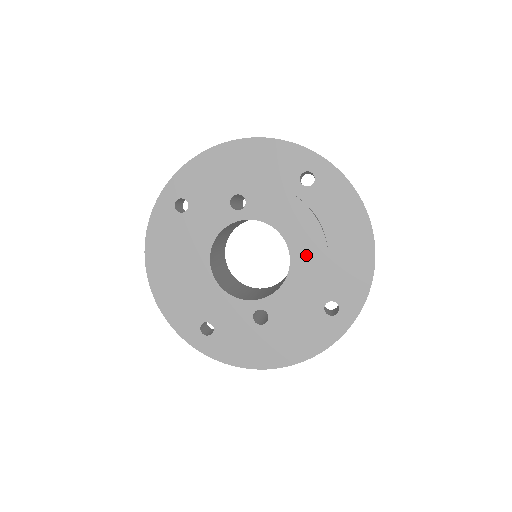
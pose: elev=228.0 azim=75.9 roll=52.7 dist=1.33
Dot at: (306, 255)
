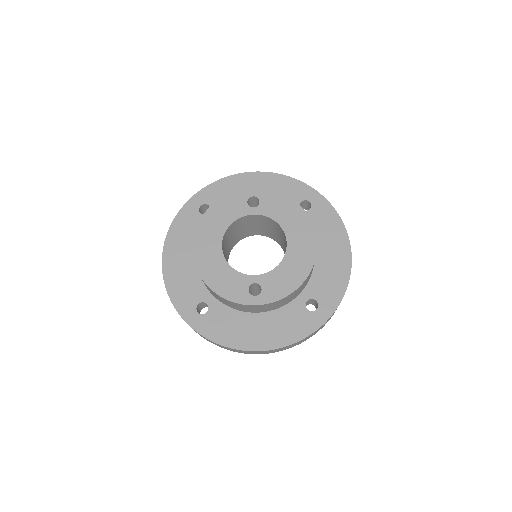
Dot at: (300, 246)
